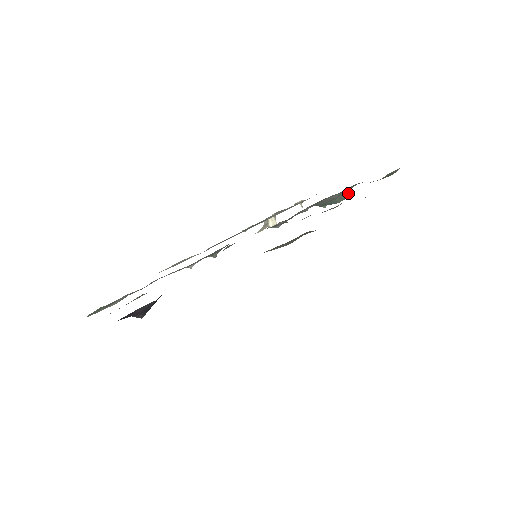
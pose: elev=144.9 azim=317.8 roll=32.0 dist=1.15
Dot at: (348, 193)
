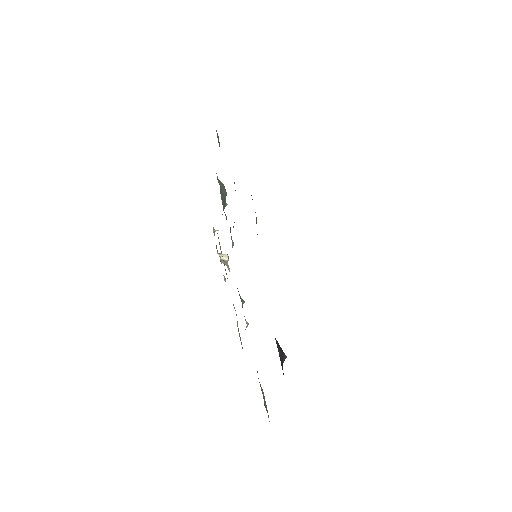
Dot at: (221, 183)
